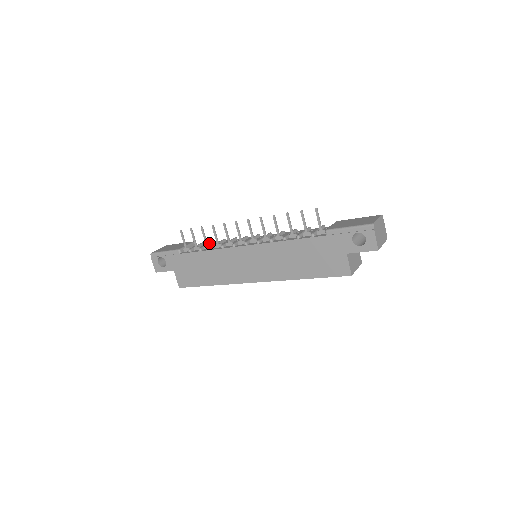
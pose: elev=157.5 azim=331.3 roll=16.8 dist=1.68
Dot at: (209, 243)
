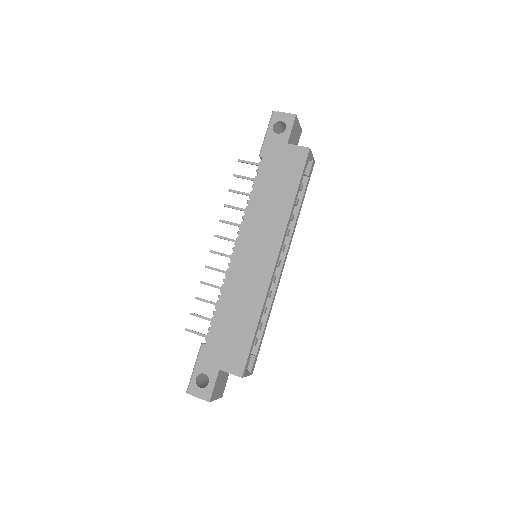
Dot at: occluded
